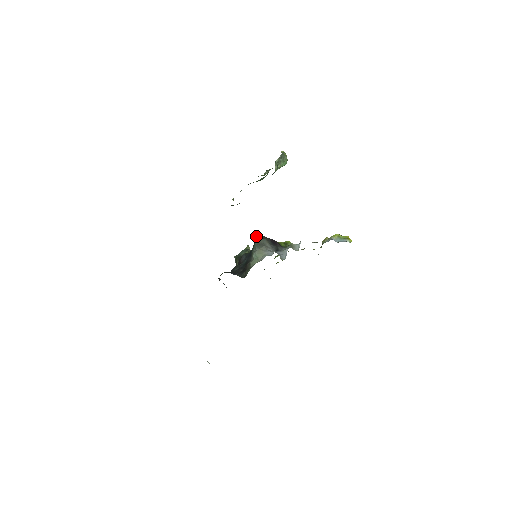
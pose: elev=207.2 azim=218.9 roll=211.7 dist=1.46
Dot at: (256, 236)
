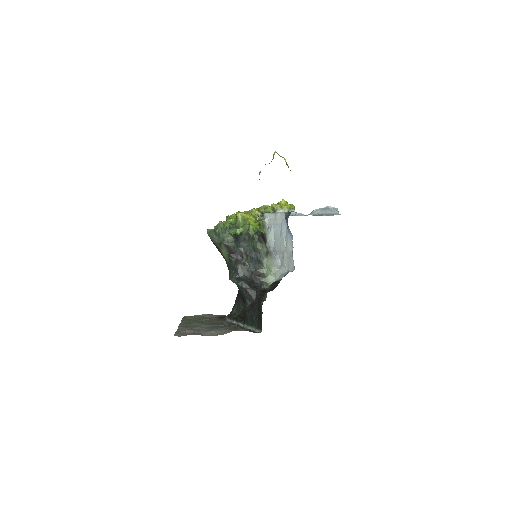
Dot at: (255, 239)
